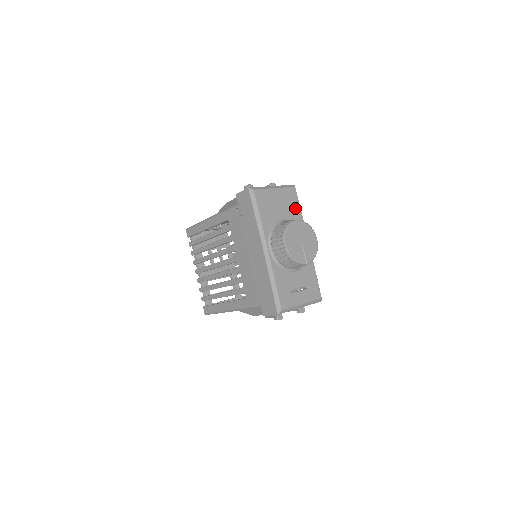
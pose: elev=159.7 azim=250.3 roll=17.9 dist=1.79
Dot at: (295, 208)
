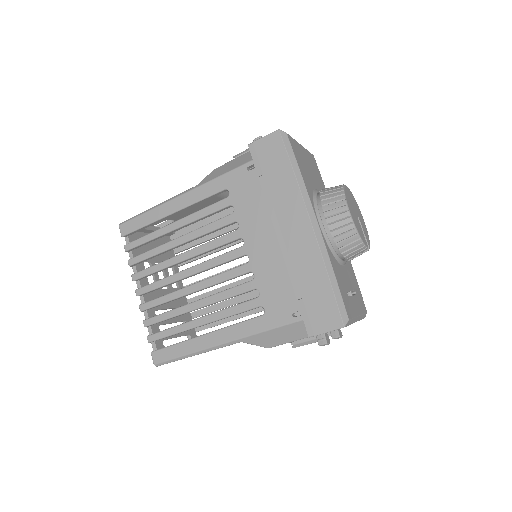
Dot at: (321, 181)
